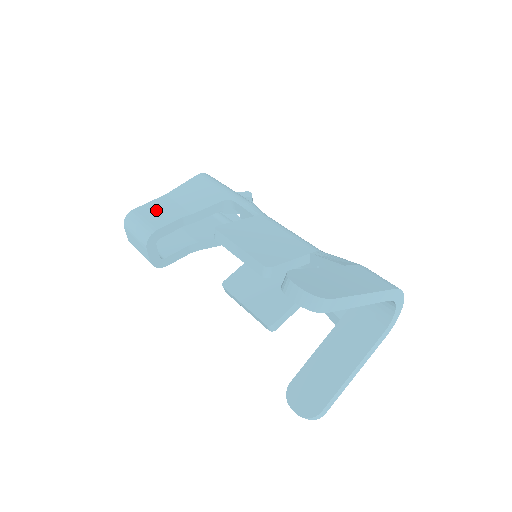
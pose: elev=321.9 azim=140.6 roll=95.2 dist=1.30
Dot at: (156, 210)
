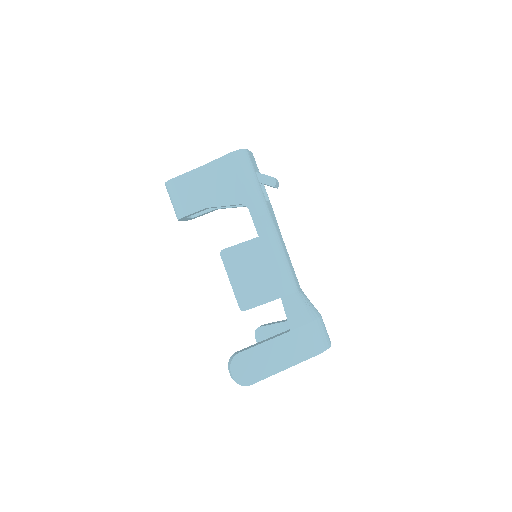
Dot at: (188, 189)
